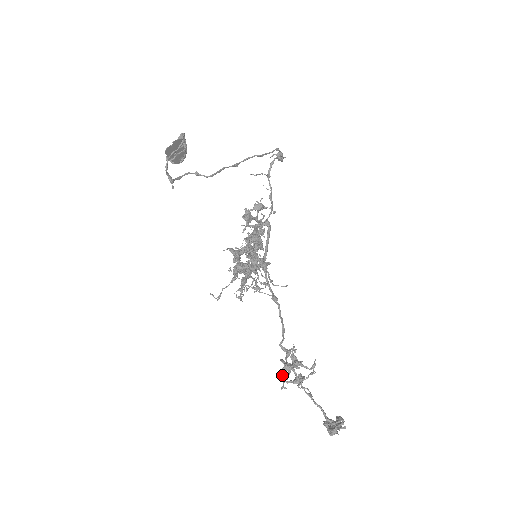
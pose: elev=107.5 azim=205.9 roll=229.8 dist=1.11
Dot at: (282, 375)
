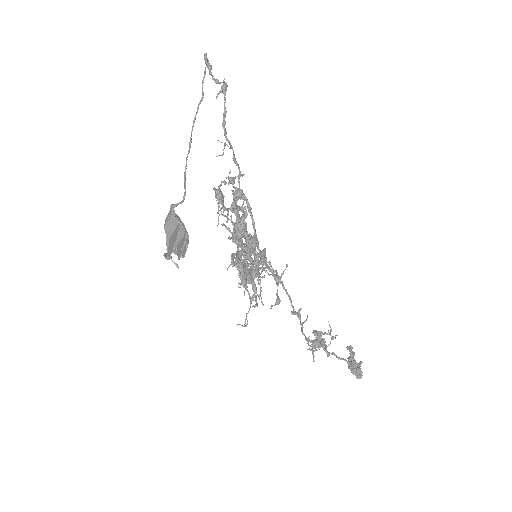
Dot at: (311, 350)
